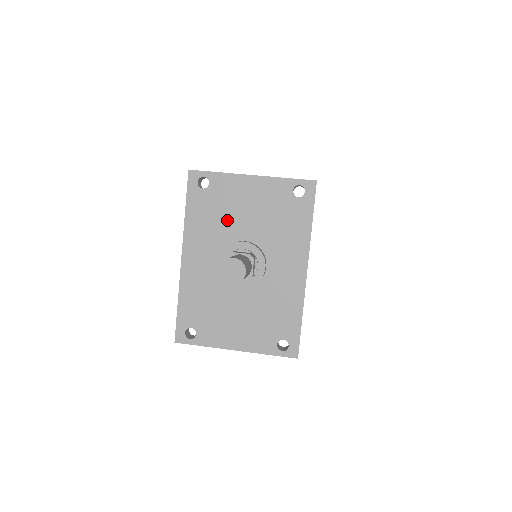
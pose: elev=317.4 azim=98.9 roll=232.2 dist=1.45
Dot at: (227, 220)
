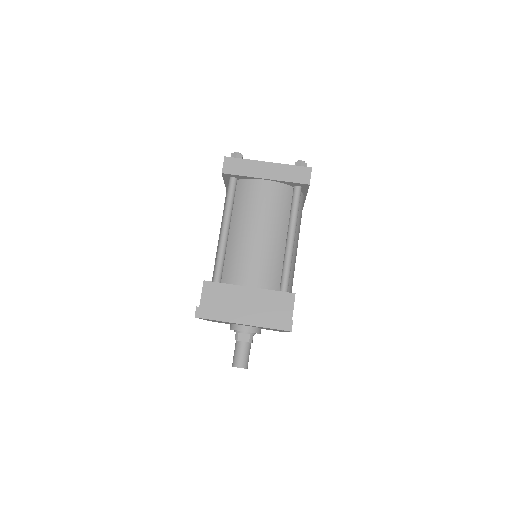
Dot at: occluded
